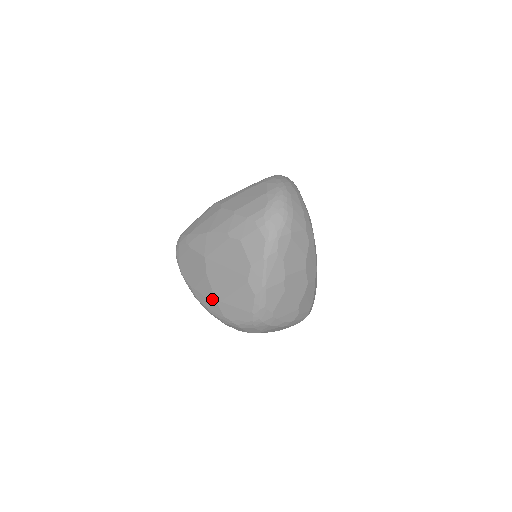
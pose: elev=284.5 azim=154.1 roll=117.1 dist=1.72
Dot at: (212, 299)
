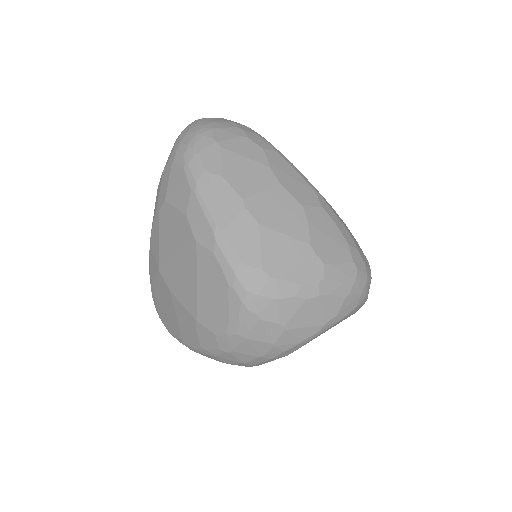
Dot at: (192, 322)
